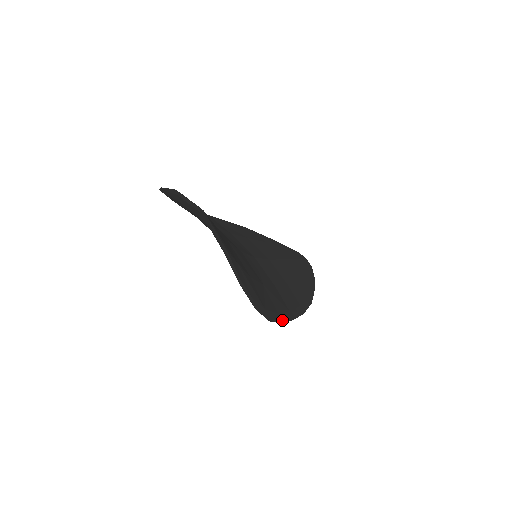
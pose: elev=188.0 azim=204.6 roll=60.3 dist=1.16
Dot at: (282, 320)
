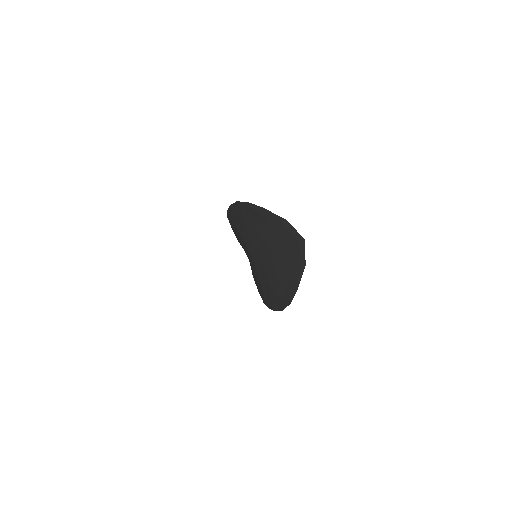
Dot at: (273, 308)
